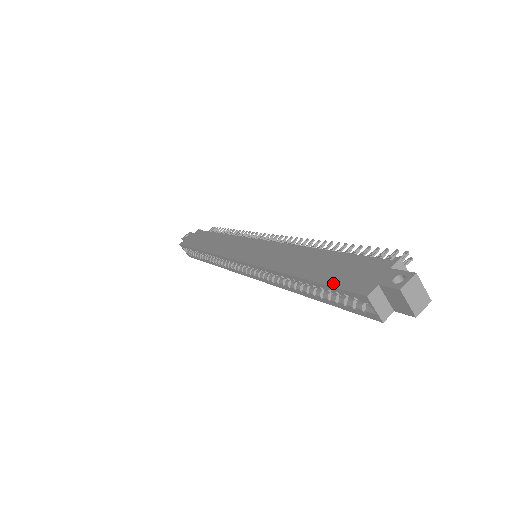
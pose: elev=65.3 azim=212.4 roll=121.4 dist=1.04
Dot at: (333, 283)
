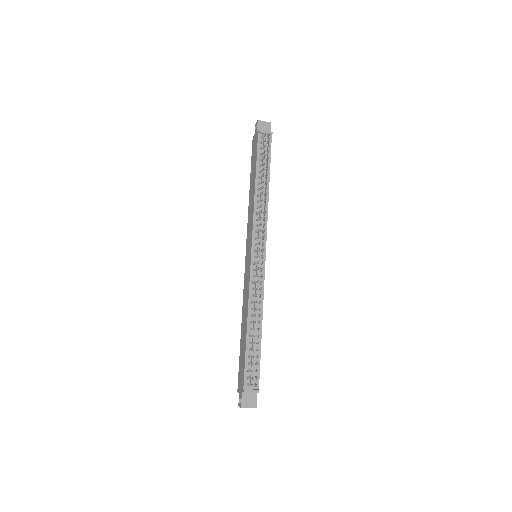
Dot at: (239, 366)
